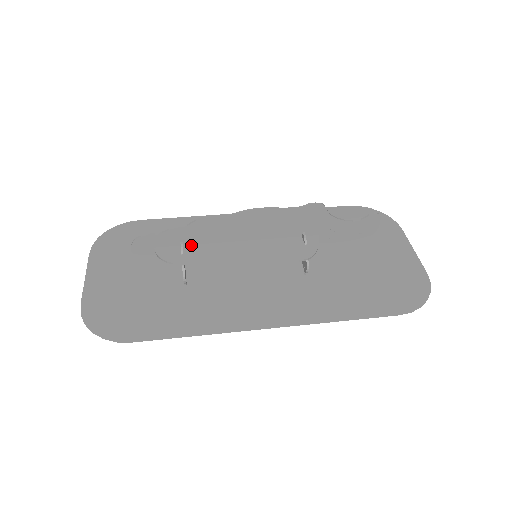
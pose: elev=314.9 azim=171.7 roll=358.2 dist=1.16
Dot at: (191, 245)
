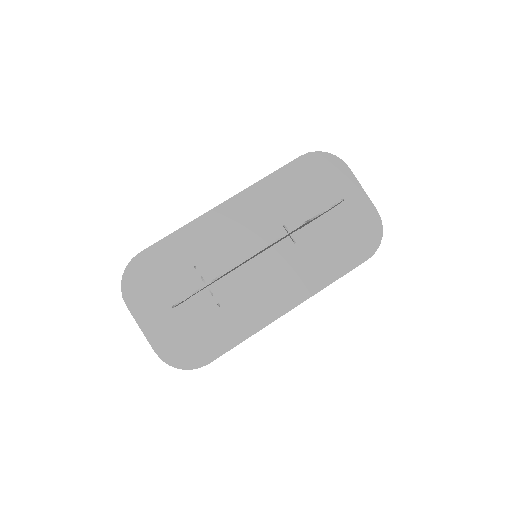
Dot at: (214, 283)
